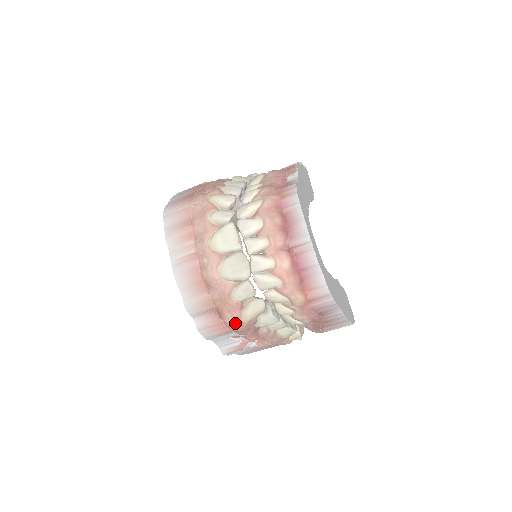
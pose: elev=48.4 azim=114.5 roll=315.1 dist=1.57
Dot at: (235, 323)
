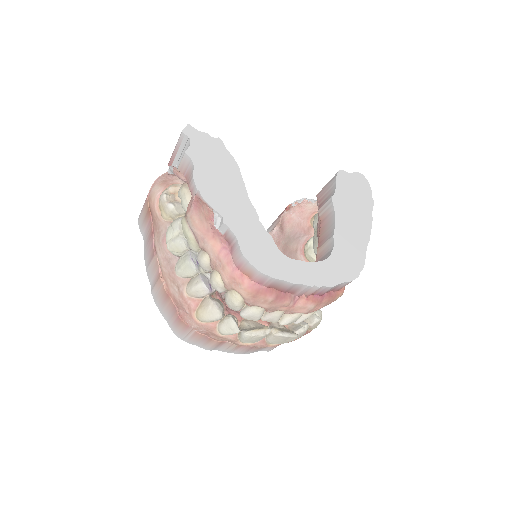
Dot at: occluded
